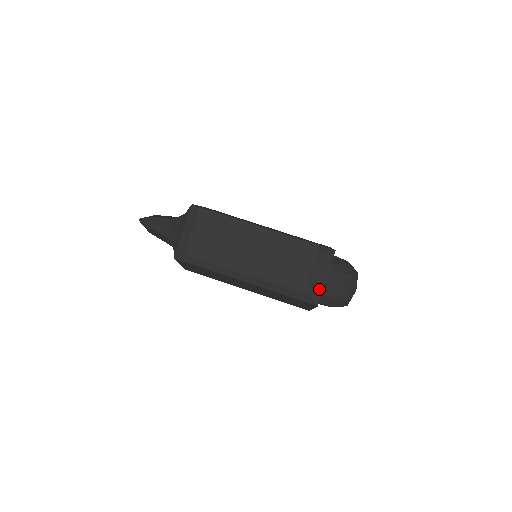
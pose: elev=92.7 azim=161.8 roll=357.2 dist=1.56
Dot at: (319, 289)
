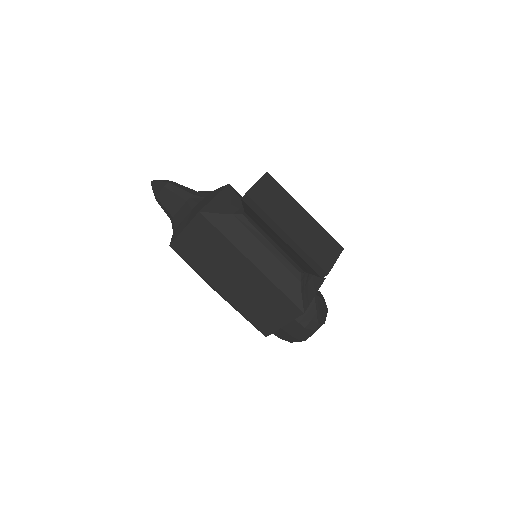
Dot at: (309, 300)
